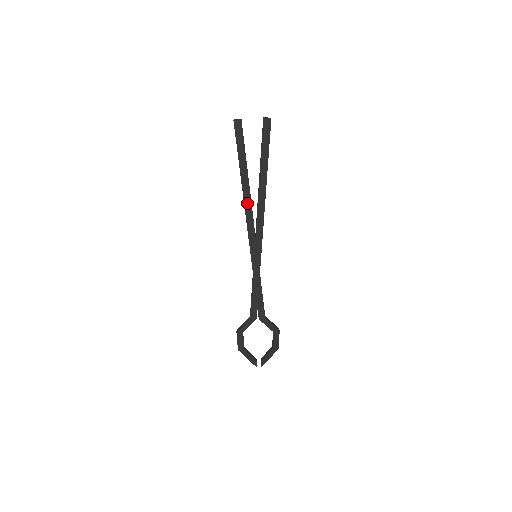
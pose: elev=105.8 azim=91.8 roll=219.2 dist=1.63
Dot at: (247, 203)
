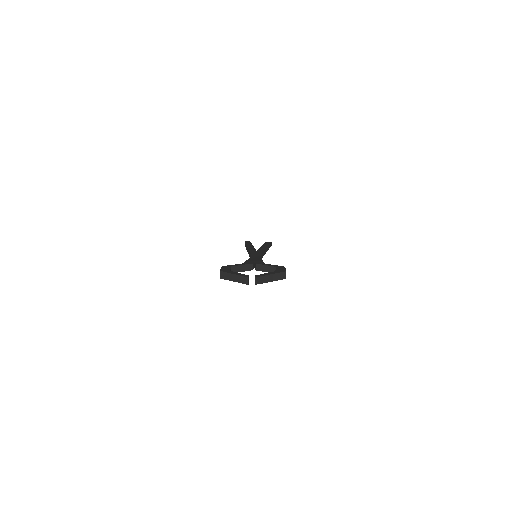
Dot at: occluded
